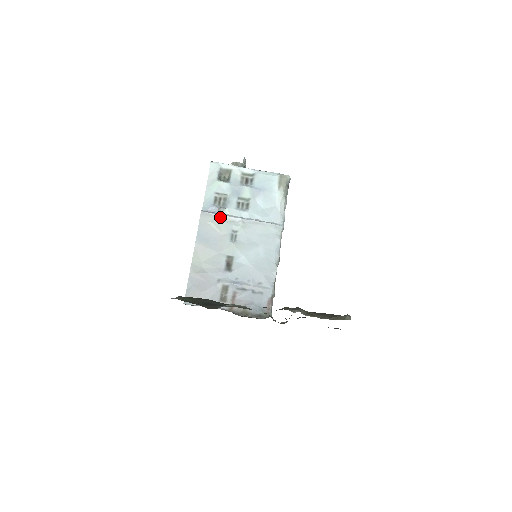
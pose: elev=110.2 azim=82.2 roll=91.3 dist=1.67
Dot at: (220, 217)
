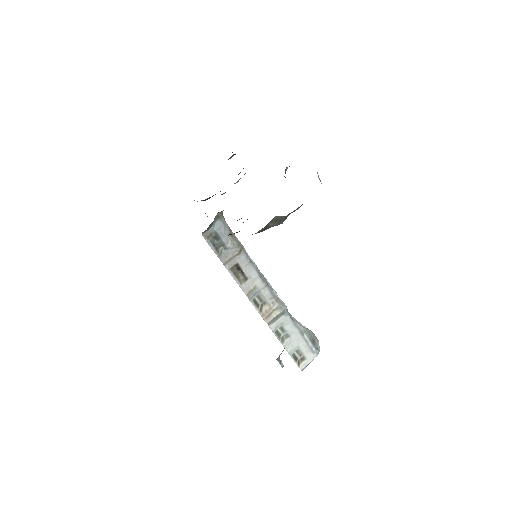
Dot at: occluded
